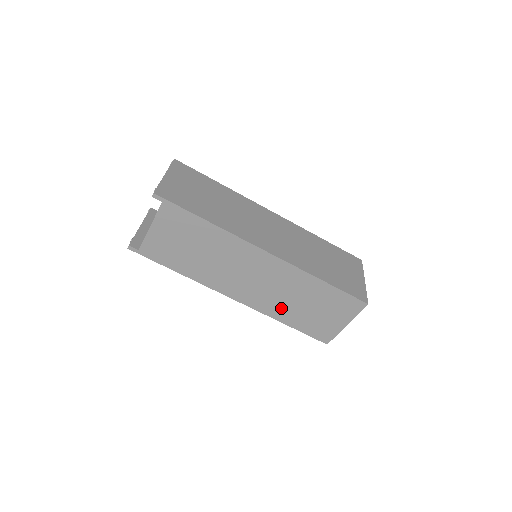
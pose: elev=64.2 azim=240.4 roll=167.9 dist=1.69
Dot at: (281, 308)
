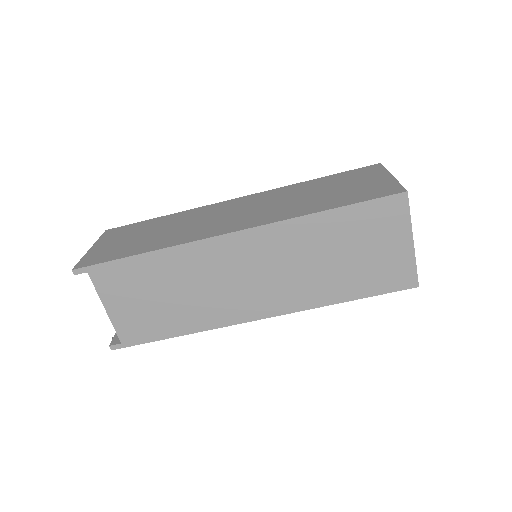
Dot at: (317, 286)
